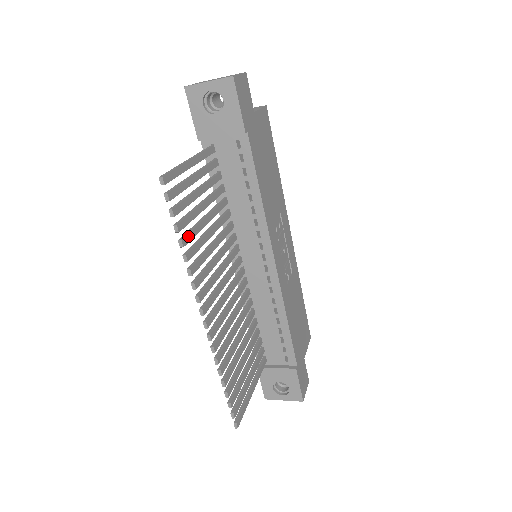
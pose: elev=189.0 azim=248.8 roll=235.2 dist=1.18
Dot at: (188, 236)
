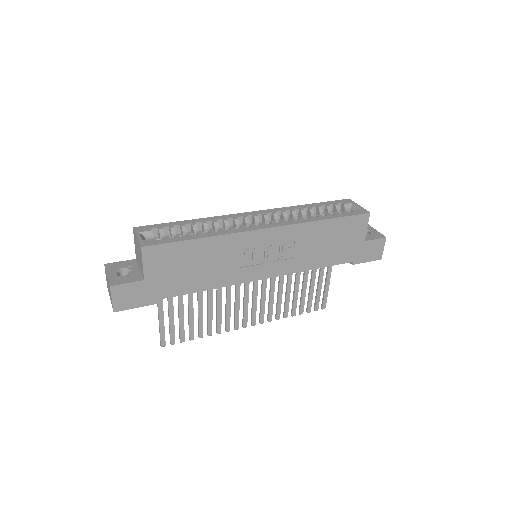
Dot at: (200, 331)
